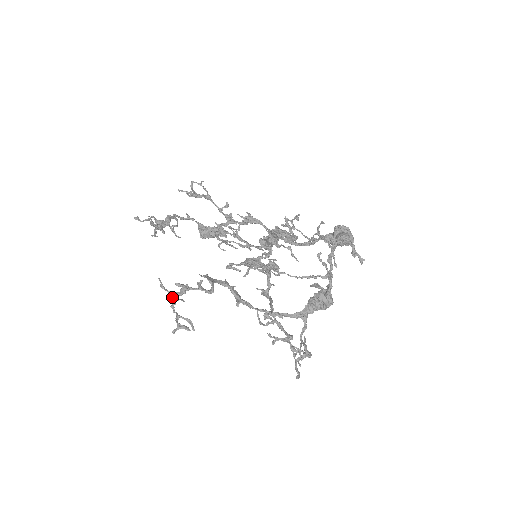
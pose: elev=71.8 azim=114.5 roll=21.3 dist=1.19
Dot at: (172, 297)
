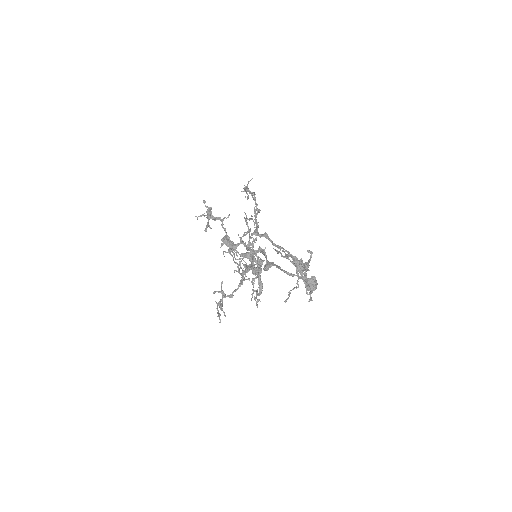
Dot at: occluded
